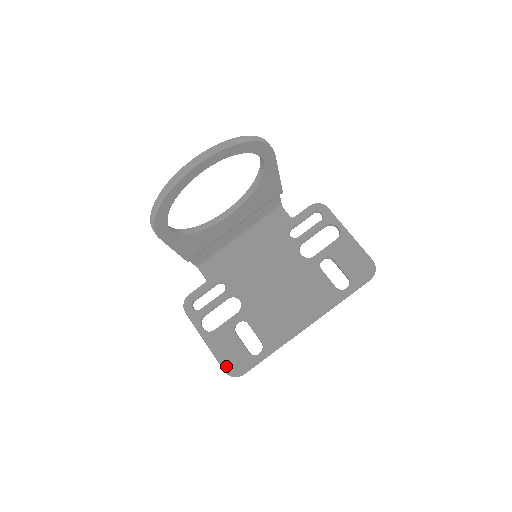
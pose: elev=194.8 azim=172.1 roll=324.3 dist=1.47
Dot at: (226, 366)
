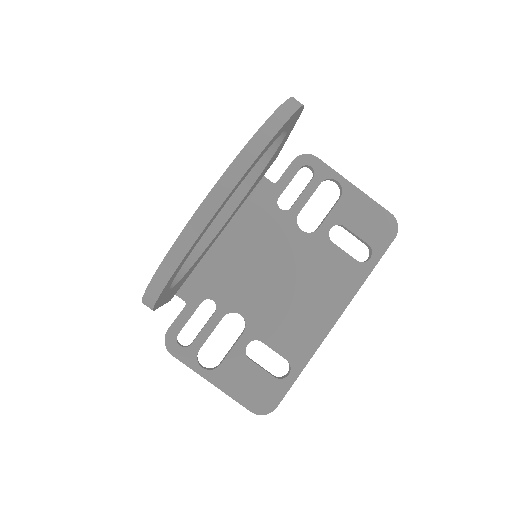
Dot at: (251, 405)
